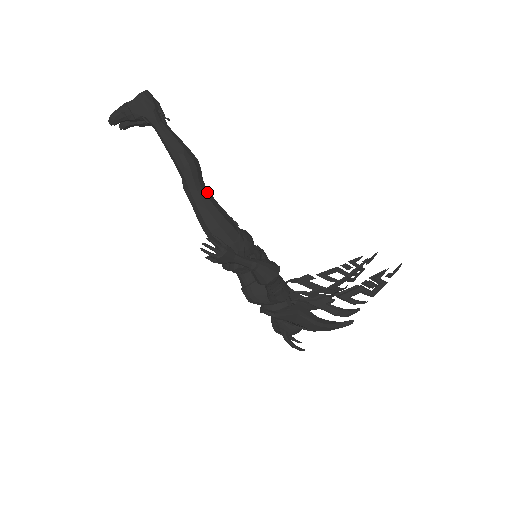
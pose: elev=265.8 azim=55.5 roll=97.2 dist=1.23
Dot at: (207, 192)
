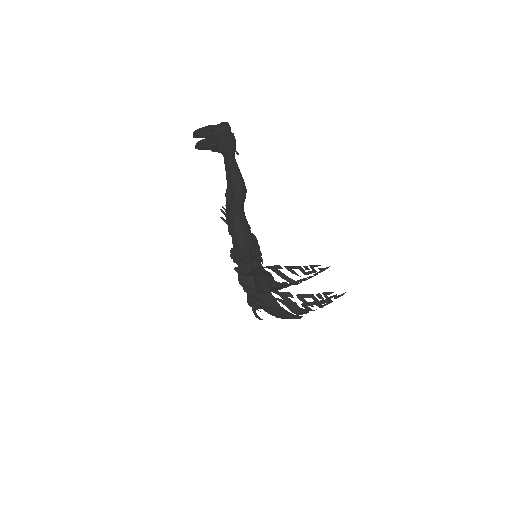
Dot at: (244, 213)
